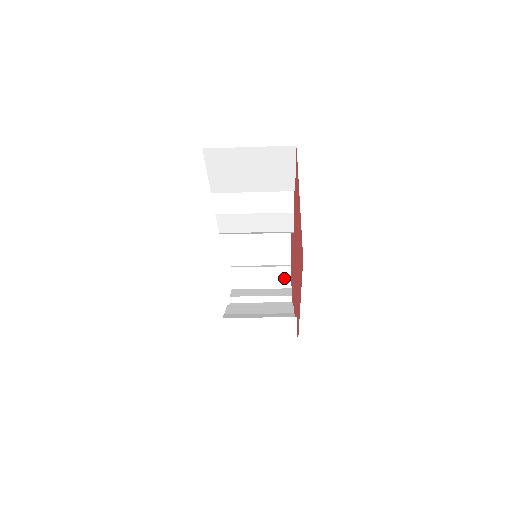
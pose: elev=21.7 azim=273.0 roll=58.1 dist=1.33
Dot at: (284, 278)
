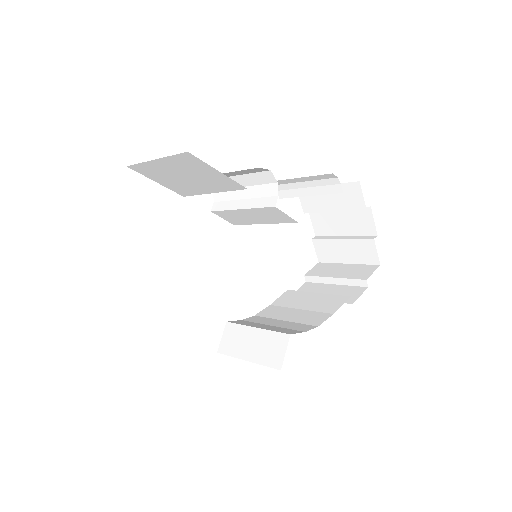
Dot at: (369, 252)
